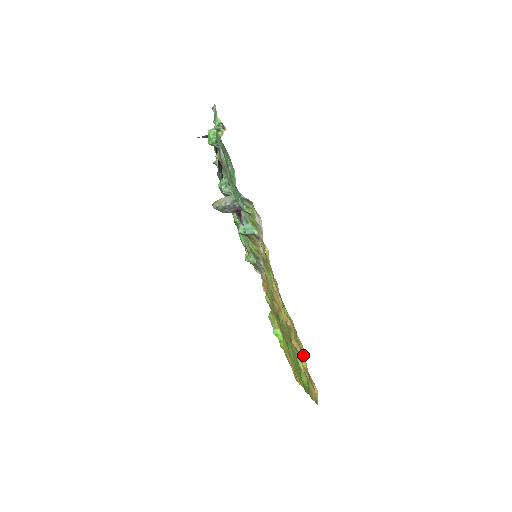
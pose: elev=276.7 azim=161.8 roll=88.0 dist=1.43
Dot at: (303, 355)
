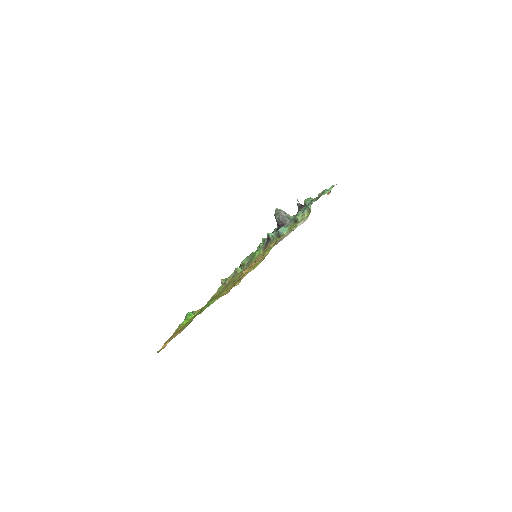
Dot at: (249, 271)
